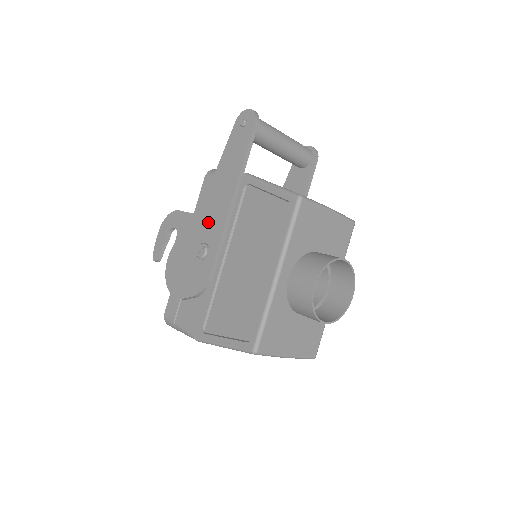
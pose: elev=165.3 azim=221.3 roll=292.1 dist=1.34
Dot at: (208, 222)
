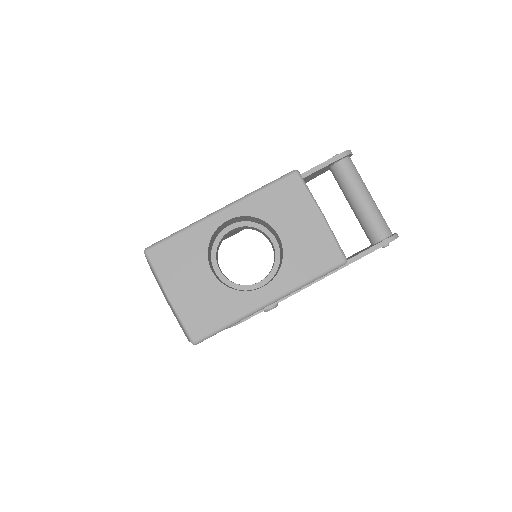
Dot at: occluded
